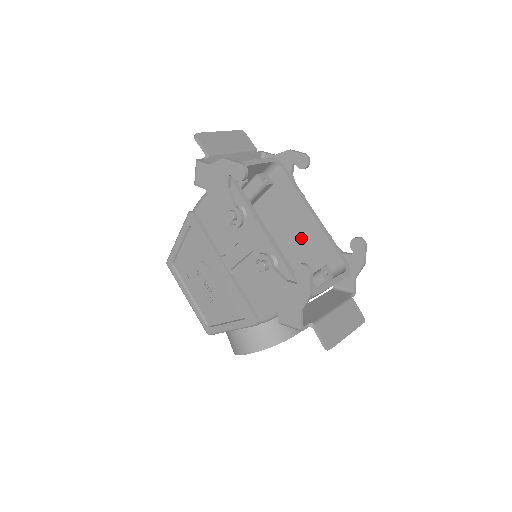
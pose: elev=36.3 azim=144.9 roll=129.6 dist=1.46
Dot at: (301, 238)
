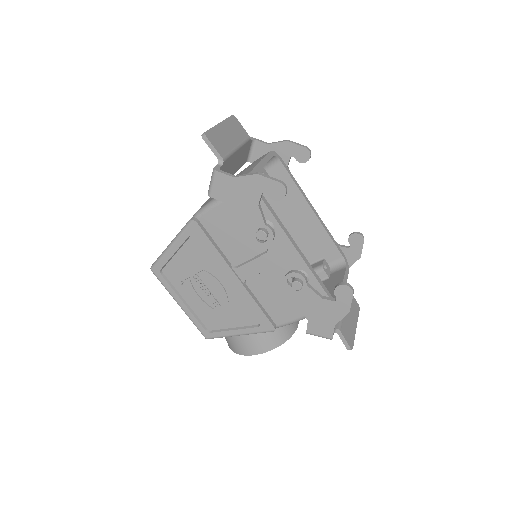
Dot at: (297, 232)
